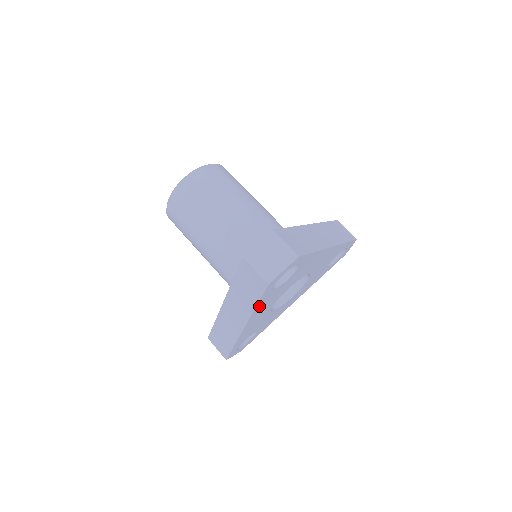
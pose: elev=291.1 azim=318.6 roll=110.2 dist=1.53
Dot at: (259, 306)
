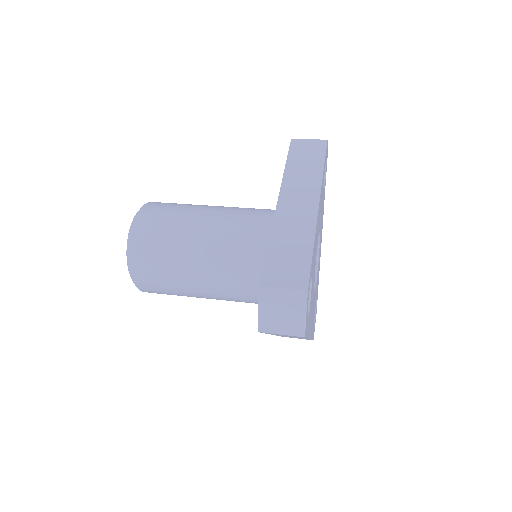
Dot at: occluded
